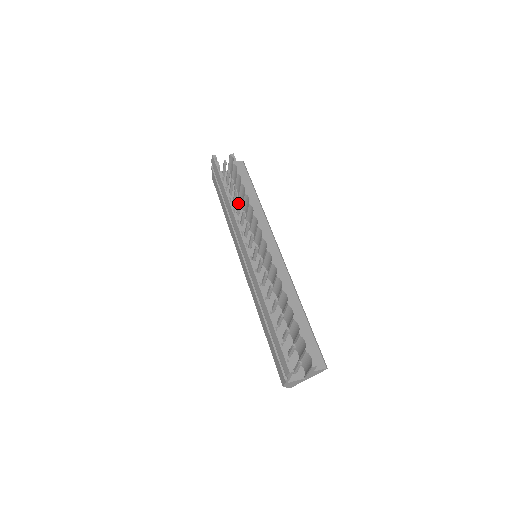
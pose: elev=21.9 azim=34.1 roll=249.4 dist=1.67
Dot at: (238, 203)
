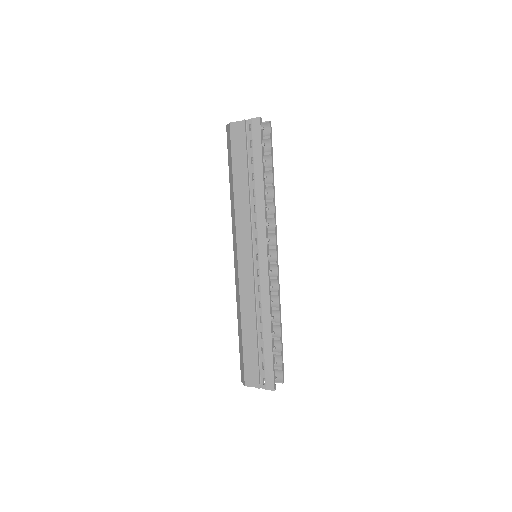
Dot at: occluded
